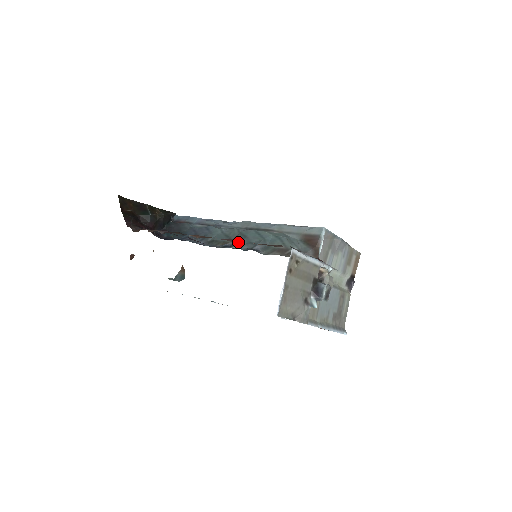
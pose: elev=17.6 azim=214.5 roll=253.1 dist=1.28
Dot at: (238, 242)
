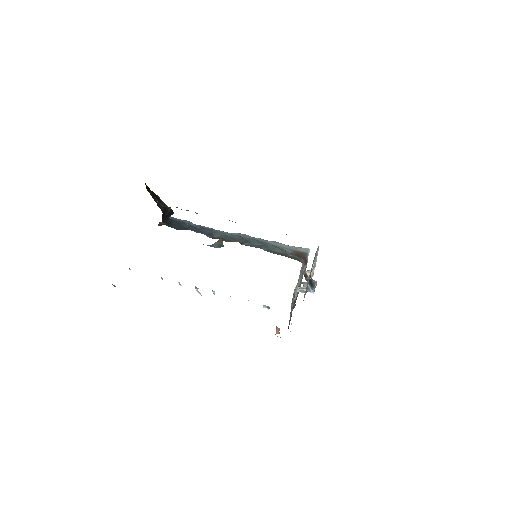
Dot at: occluded
